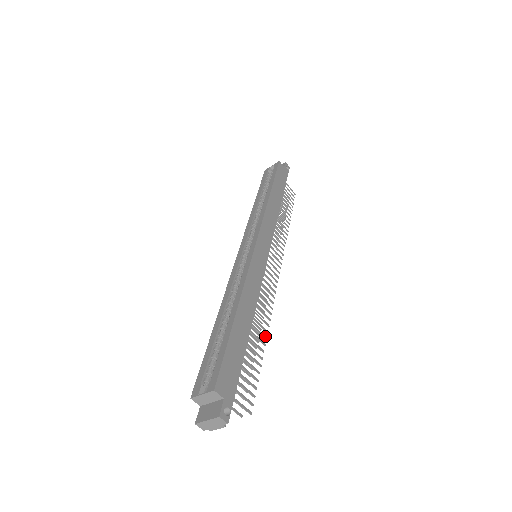
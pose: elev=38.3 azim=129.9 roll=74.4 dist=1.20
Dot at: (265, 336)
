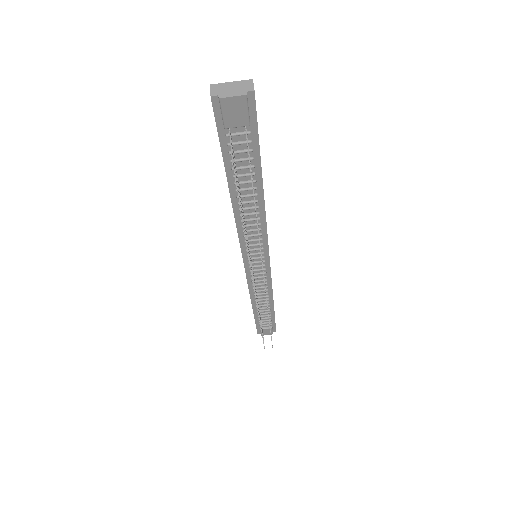
Dot at: occluded
